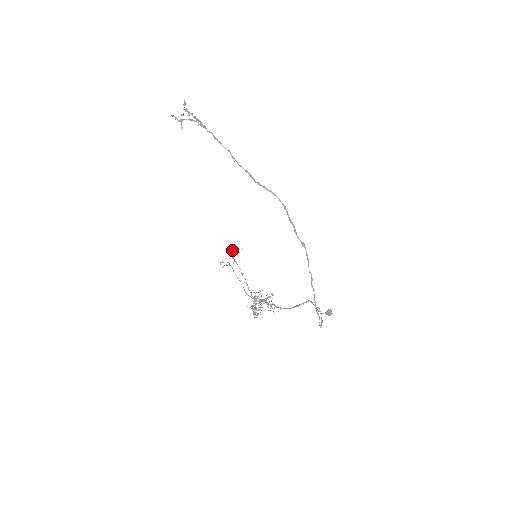
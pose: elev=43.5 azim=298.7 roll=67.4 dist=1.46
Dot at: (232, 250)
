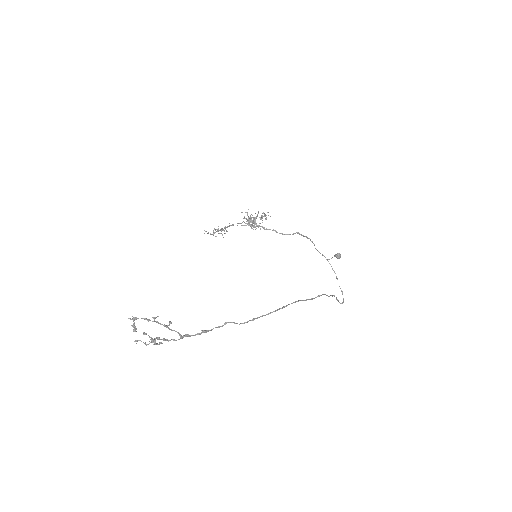
Dot at: occluded
